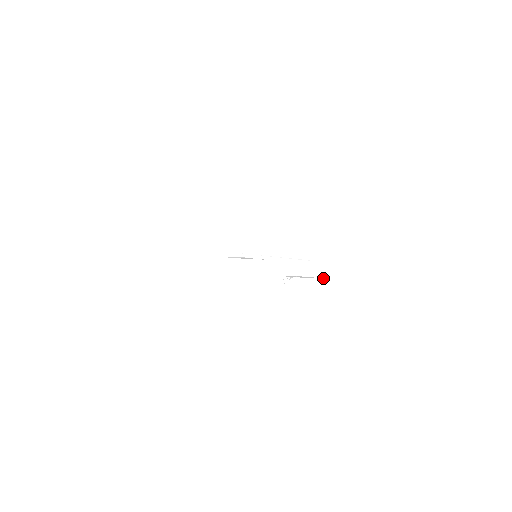
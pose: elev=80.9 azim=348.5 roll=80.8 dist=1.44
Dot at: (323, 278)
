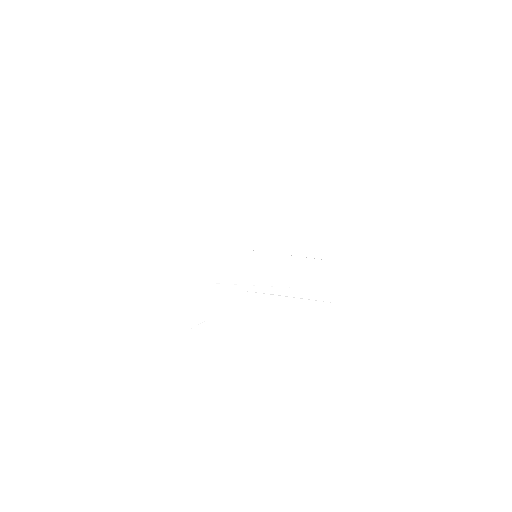
Dot at: occluded
